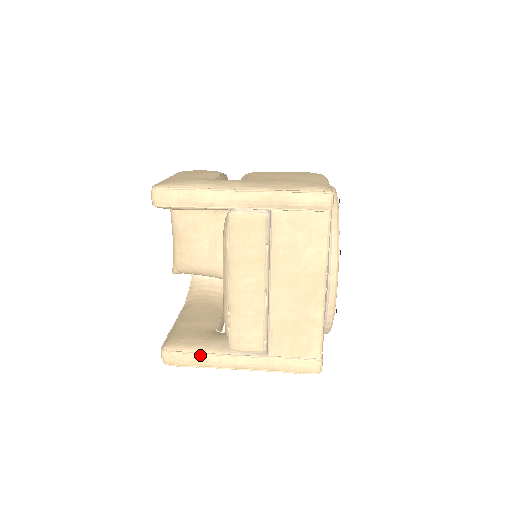
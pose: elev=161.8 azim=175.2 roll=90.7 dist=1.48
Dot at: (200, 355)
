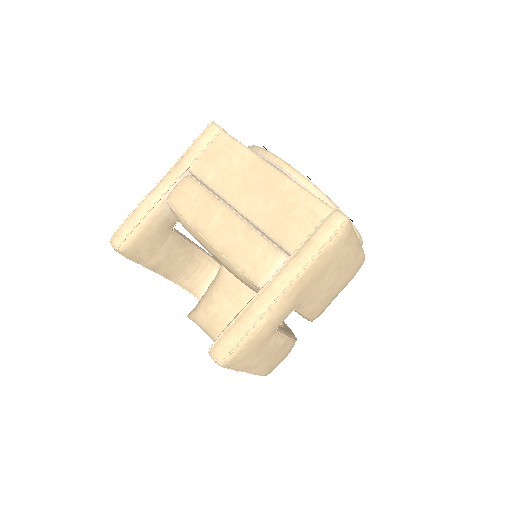
Dot at: (239, 317)
